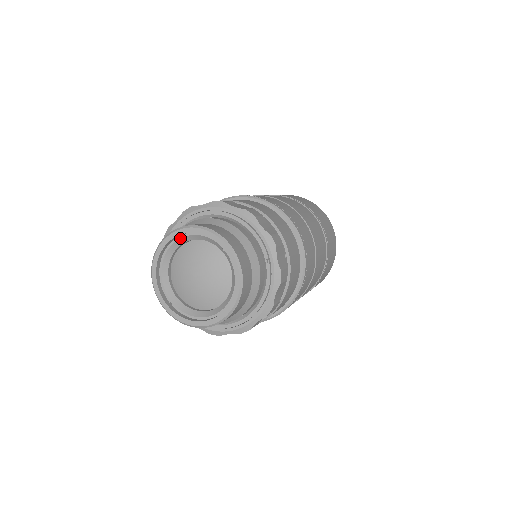
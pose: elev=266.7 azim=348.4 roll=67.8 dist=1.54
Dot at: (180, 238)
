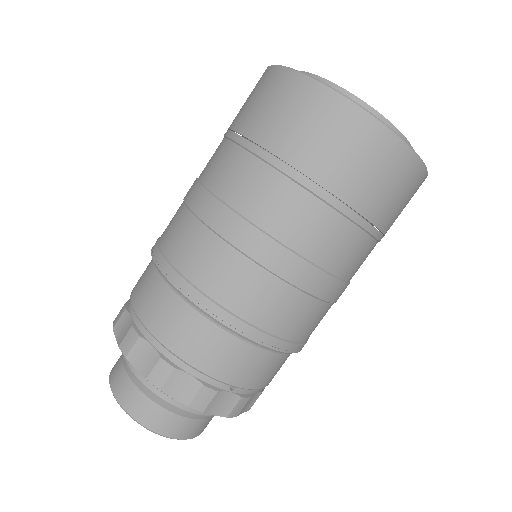
Dot at: occluded
